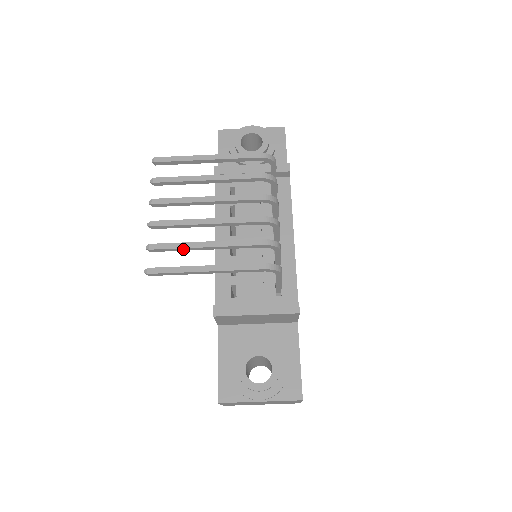
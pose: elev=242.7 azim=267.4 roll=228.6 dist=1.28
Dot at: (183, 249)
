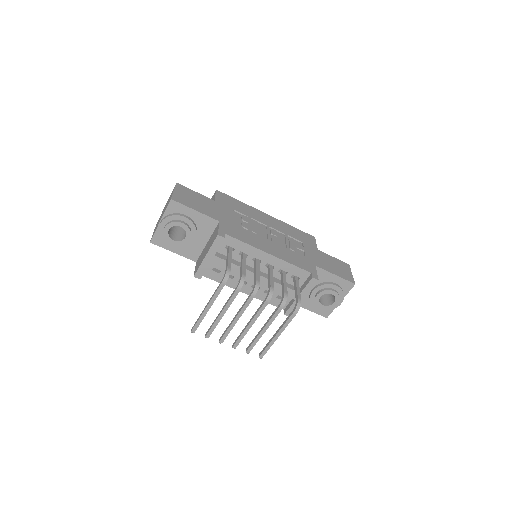
Dot at: (258, 340)
